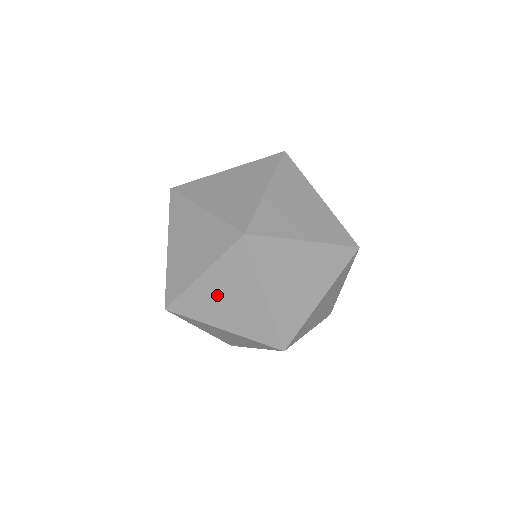
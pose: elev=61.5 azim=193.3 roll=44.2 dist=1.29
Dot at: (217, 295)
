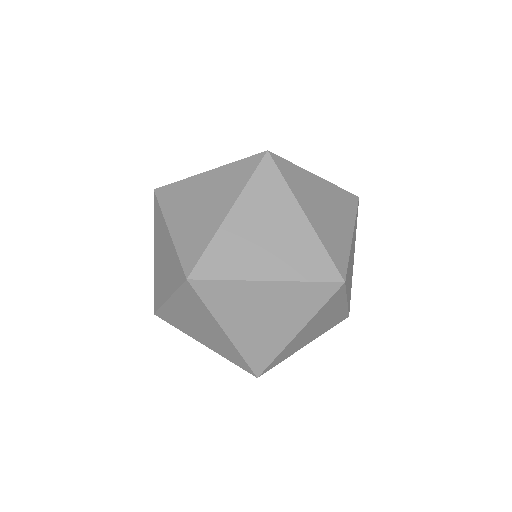
Dot at: (308, 333)
